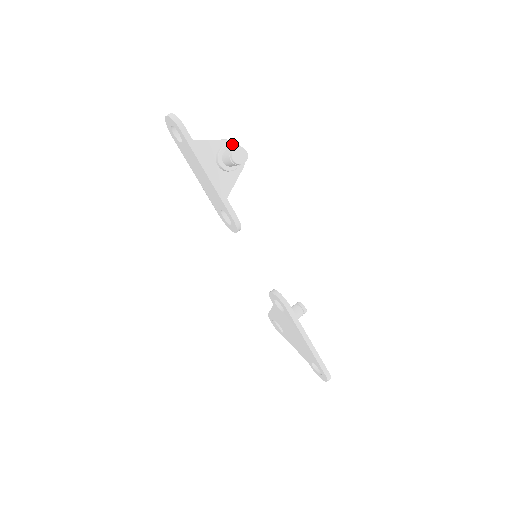
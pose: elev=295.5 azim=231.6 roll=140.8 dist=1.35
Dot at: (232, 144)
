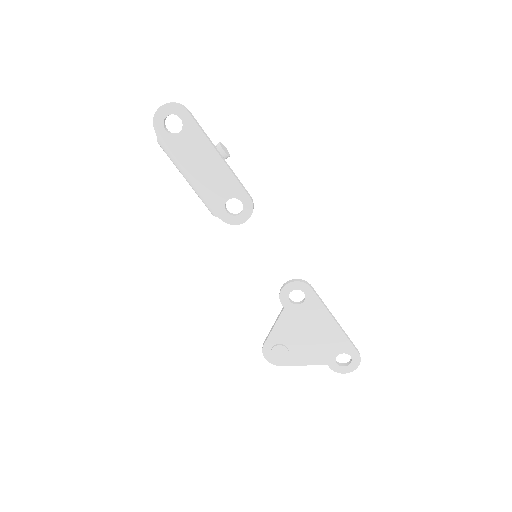
Dot at: occluded
